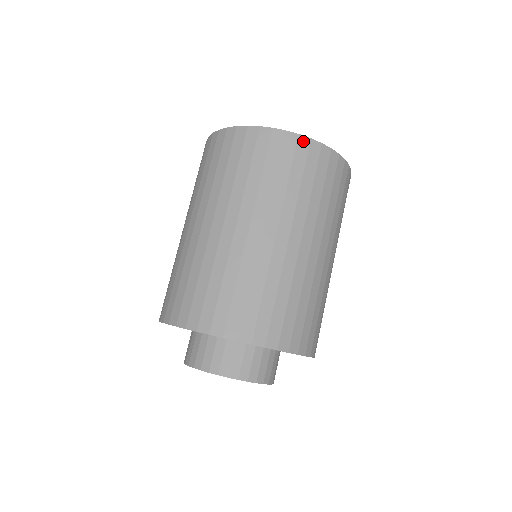
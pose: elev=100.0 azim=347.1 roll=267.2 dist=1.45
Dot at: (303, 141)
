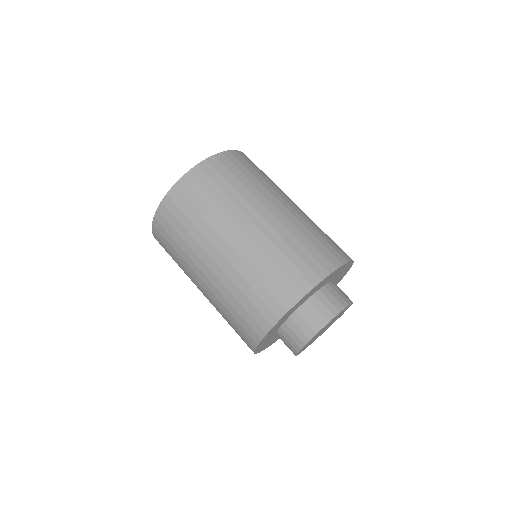
Dot at: (227, 154)
